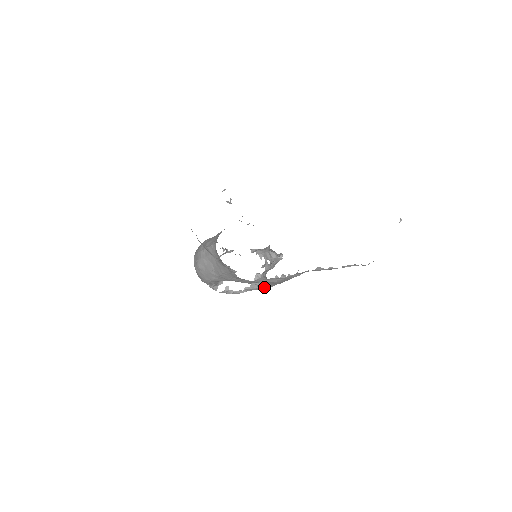
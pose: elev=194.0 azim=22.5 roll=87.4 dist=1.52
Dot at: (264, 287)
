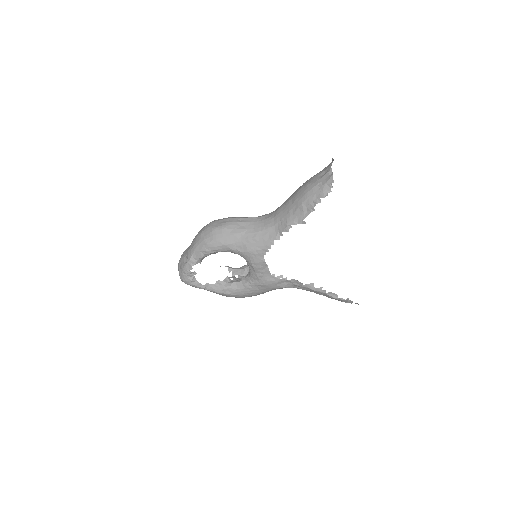
Dot at: (226, 291)
